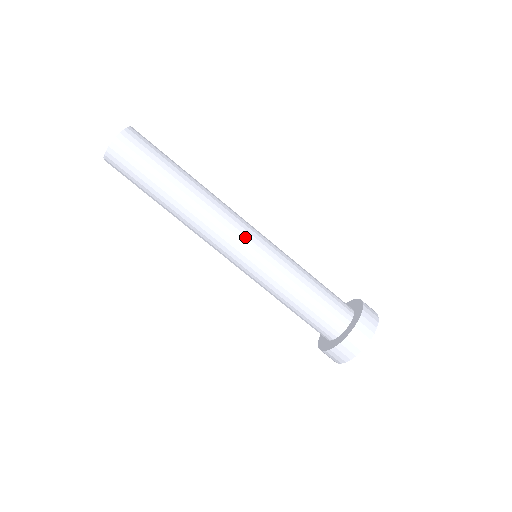
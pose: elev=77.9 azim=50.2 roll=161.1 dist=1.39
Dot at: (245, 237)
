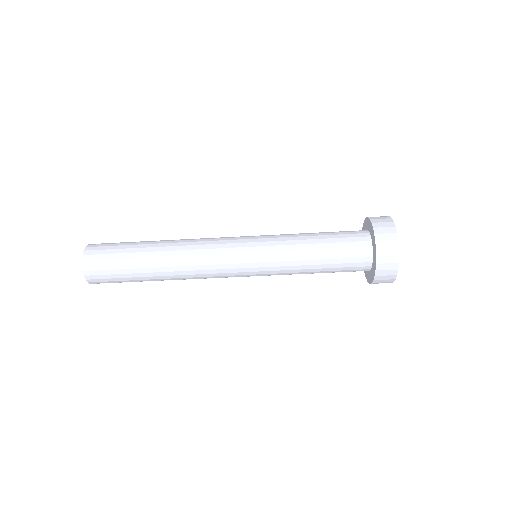
Dot at: (232, 249)
